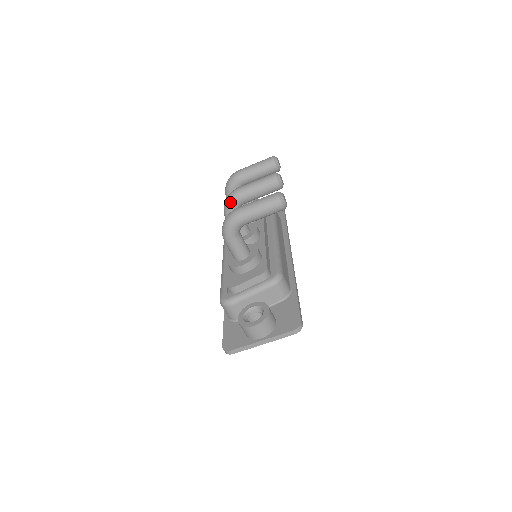
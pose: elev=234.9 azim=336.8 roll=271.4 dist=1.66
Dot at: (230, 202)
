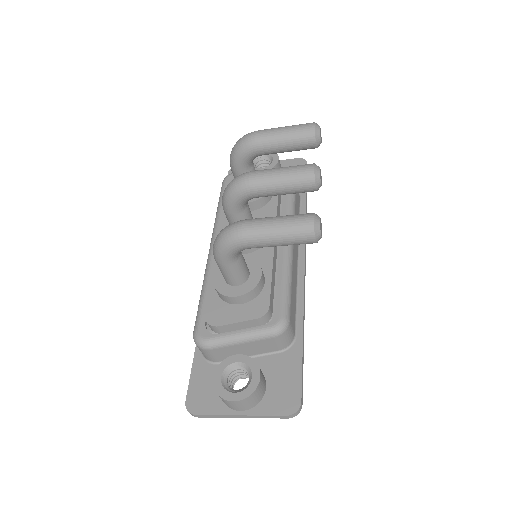
Dot at: (234, 193)
